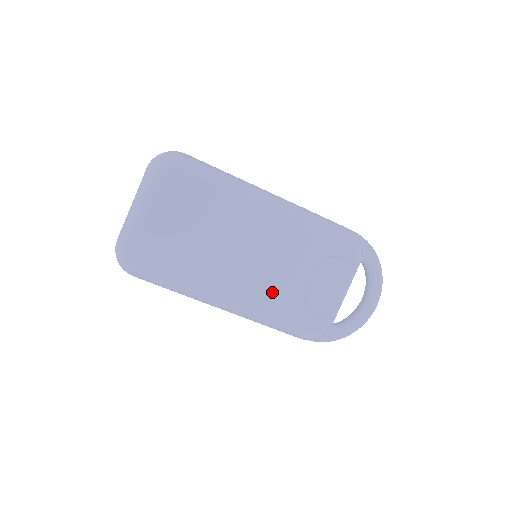
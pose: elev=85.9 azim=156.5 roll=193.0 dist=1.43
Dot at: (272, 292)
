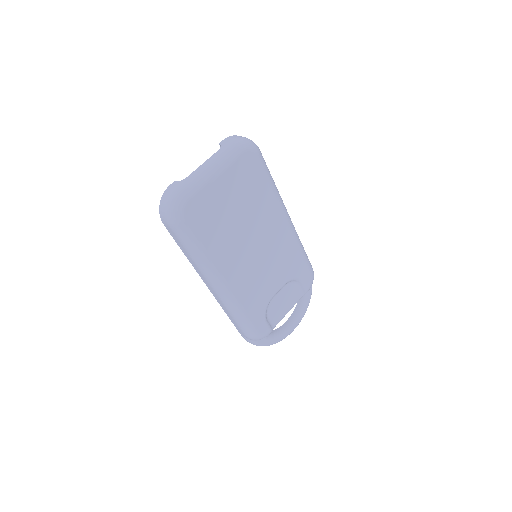
Dot at: (255, 290)
